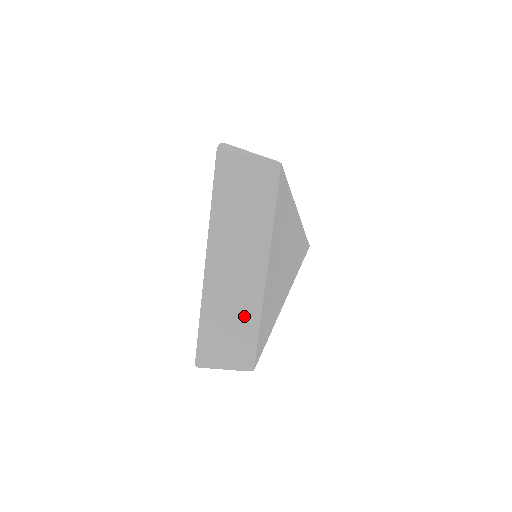
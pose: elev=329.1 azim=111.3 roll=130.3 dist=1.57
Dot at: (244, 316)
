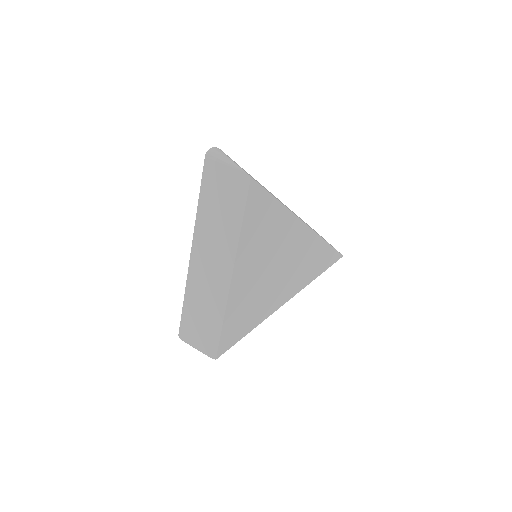
Dot at: (213, 309)
